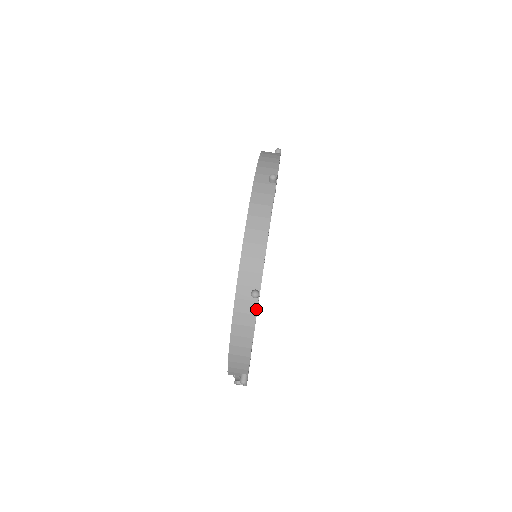
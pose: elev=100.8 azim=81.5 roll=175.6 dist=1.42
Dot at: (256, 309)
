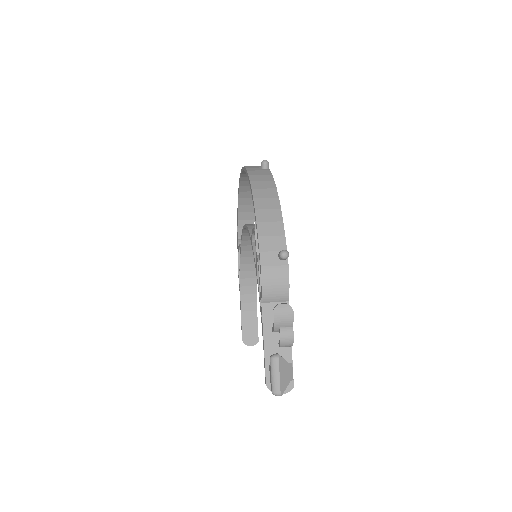
Dot at: (270, 173)
